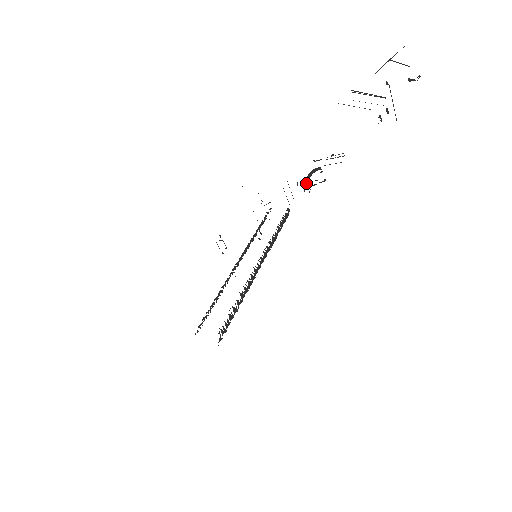
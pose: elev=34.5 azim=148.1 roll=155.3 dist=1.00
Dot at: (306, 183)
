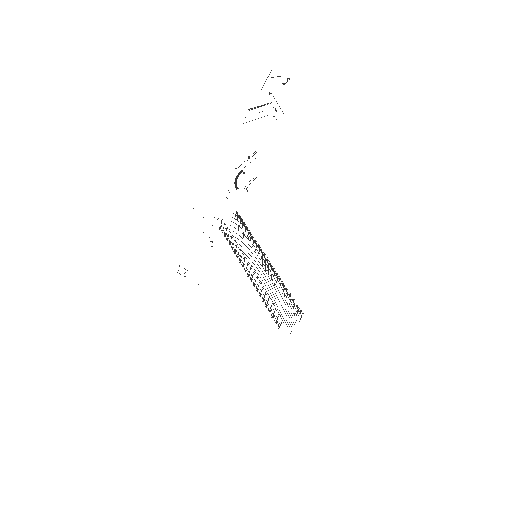
Dot at: (235, 187)
